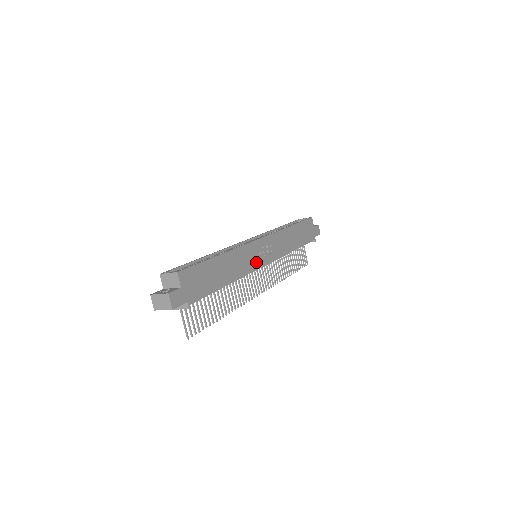
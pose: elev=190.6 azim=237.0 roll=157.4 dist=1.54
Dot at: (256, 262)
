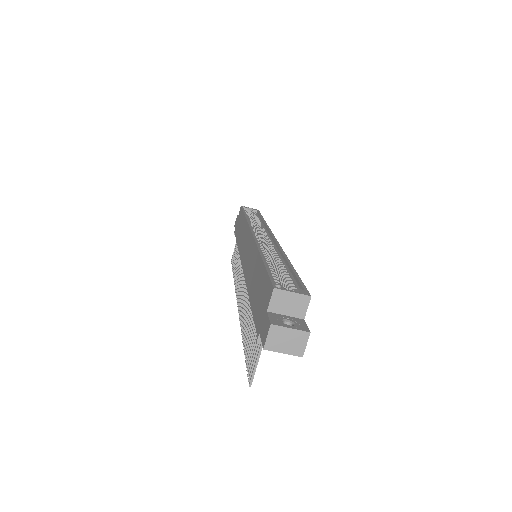
Dot at: occluded
